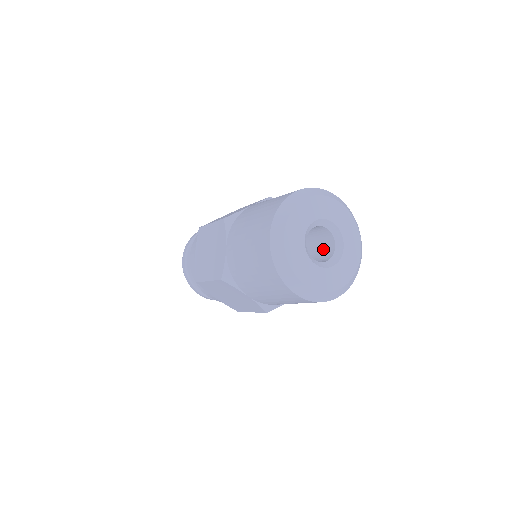
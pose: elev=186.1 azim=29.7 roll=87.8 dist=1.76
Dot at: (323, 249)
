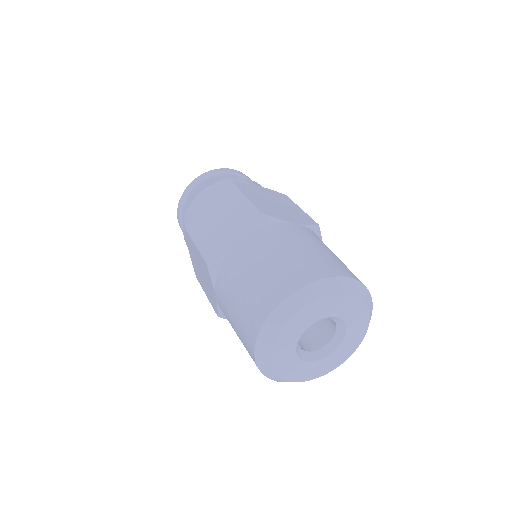
Dot at: (315, 331)
